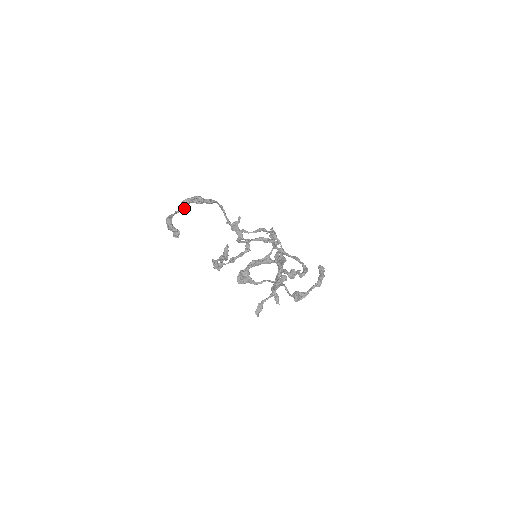
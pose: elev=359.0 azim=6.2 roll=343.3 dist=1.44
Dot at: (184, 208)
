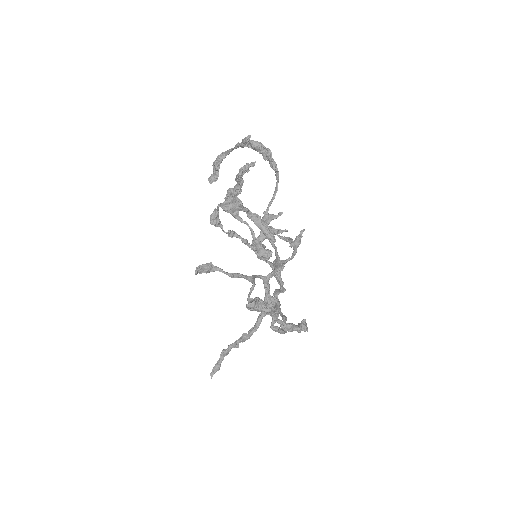
Dot at: occluded
